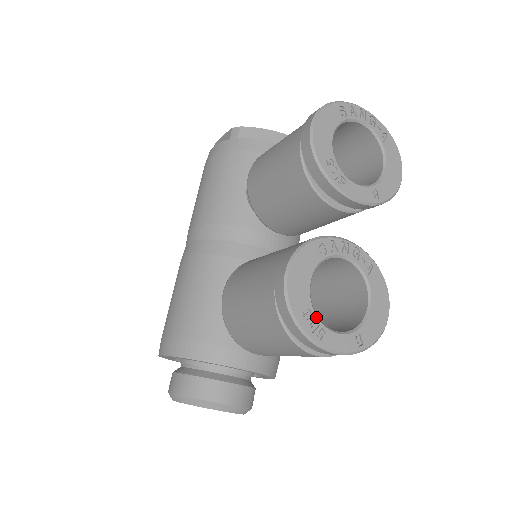
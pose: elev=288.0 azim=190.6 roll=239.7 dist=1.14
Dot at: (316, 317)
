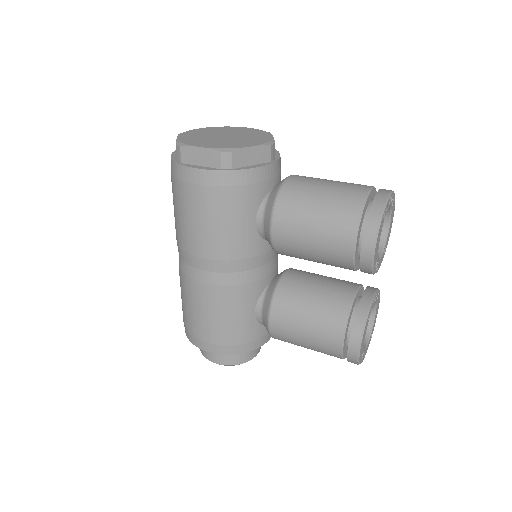
Dot at: (364, 351)
